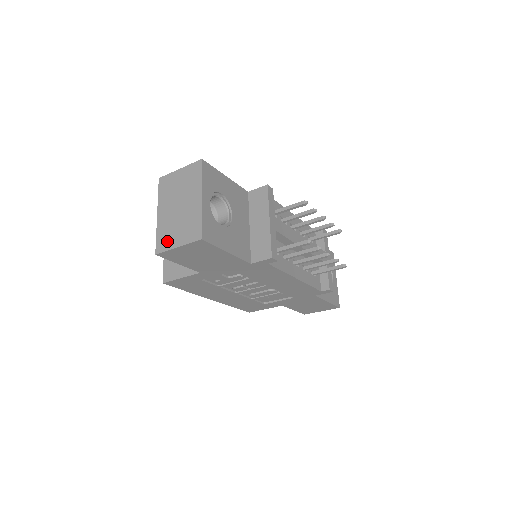
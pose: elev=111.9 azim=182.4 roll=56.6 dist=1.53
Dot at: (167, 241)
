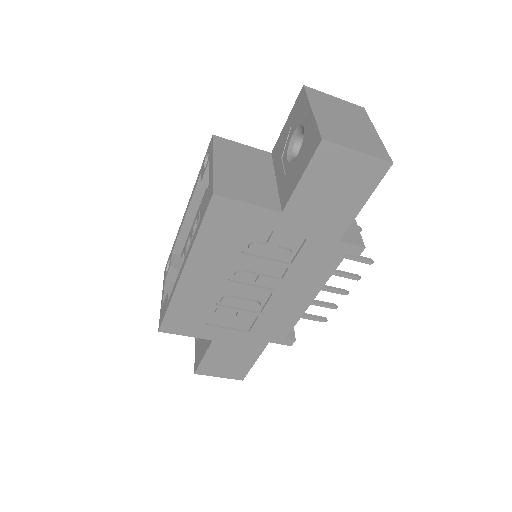
Dot at: (339, 138)
